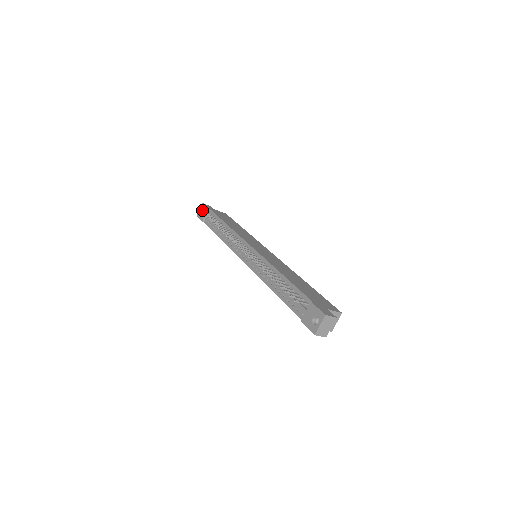
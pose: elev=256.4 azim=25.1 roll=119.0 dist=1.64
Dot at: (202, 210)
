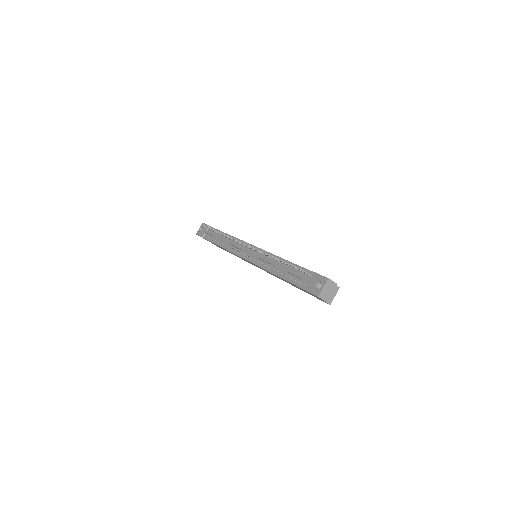
Dot at: occluded
